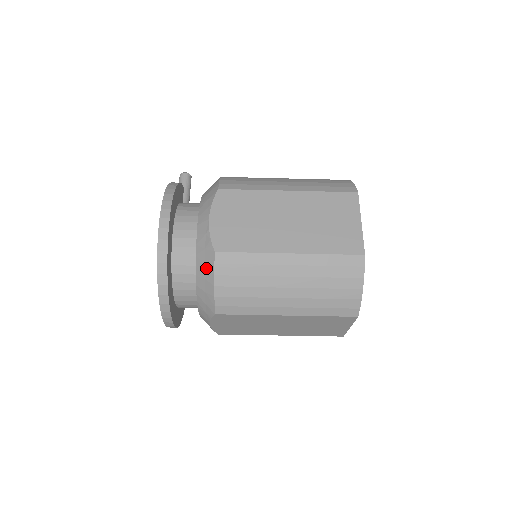
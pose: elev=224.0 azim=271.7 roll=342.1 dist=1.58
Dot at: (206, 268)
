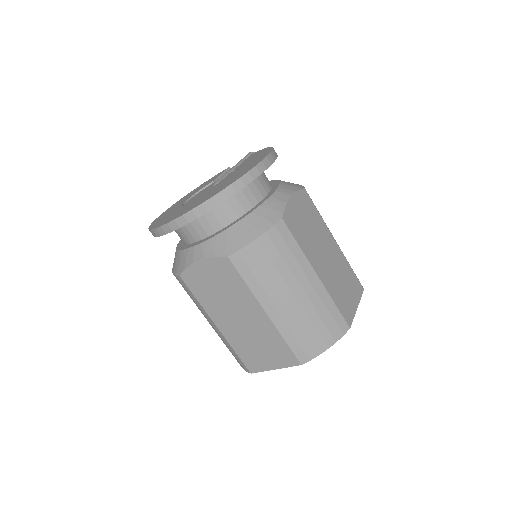
Dot at: (262, 221)
